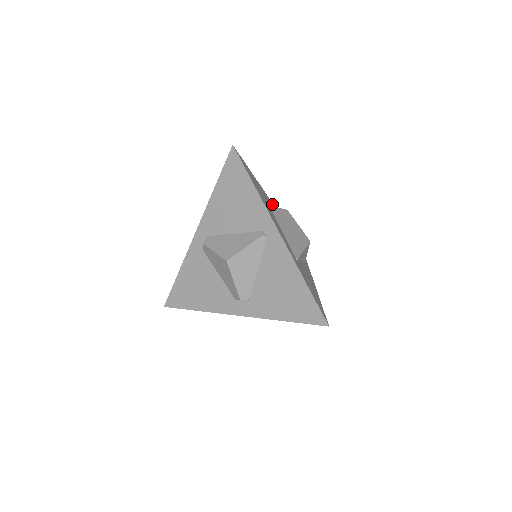
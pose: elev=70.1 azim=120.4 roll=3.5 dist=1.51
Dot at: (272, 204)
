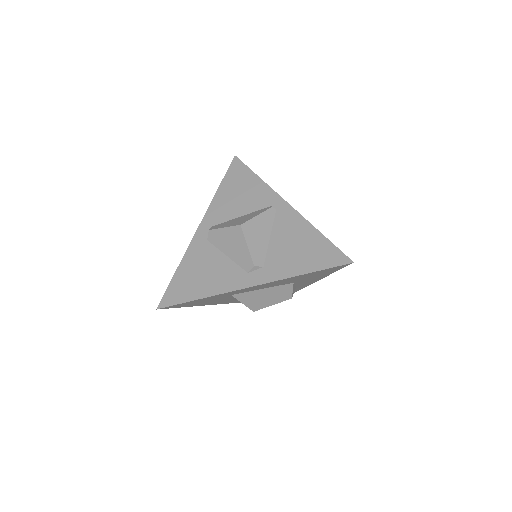
Dot at: occluded
